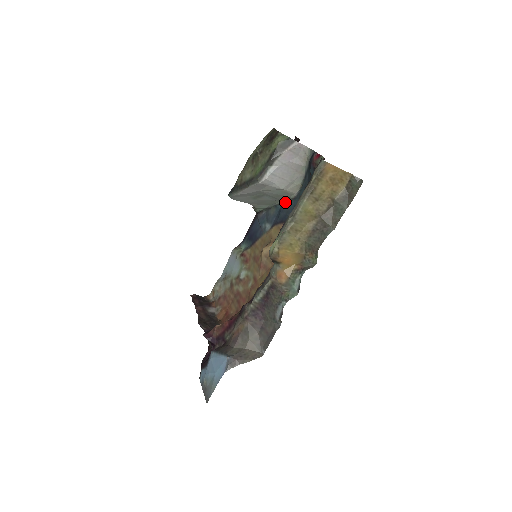
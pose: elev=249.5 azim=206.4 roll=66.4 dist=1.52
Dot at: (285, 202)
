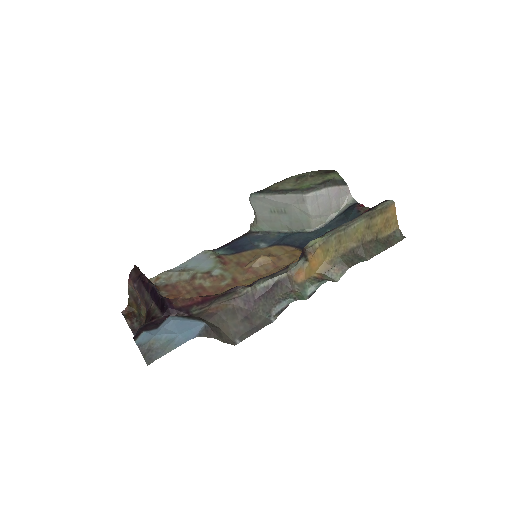
Dot at: (295, 232)
